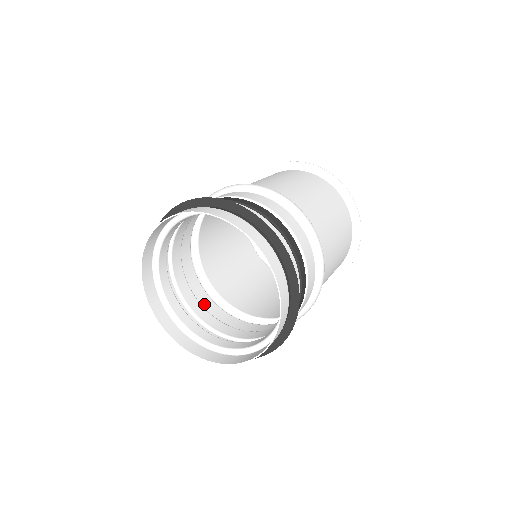
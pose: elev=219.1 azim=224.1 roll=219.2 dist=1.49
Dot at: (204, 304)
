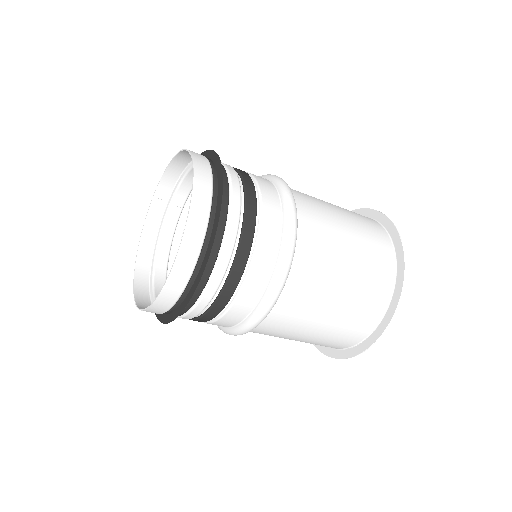
Dot at: occluded
